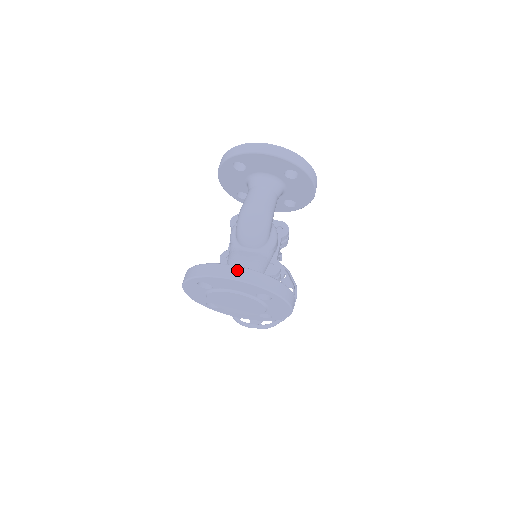
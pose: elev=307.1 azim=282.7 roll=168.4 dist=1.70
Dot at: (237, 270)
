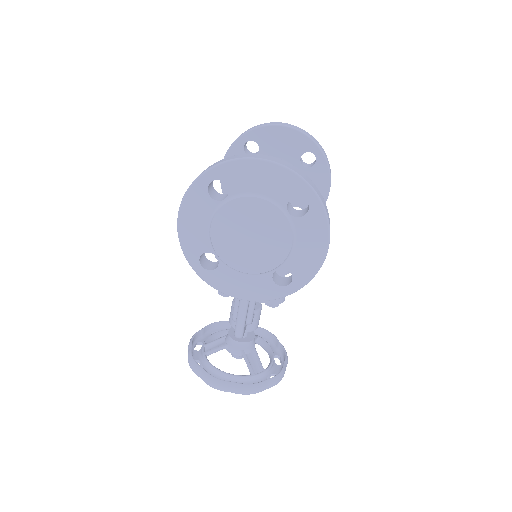
Dot at: (271, 157)
